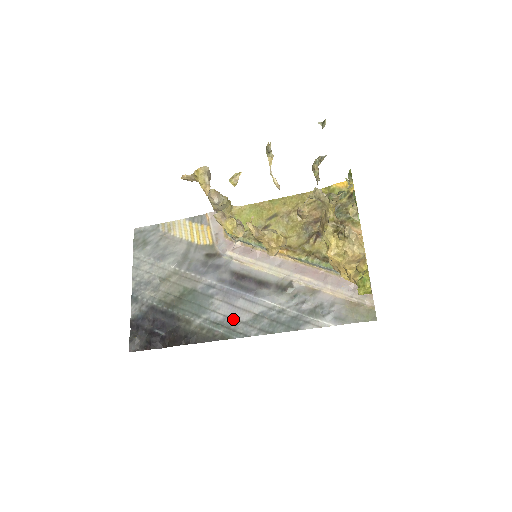
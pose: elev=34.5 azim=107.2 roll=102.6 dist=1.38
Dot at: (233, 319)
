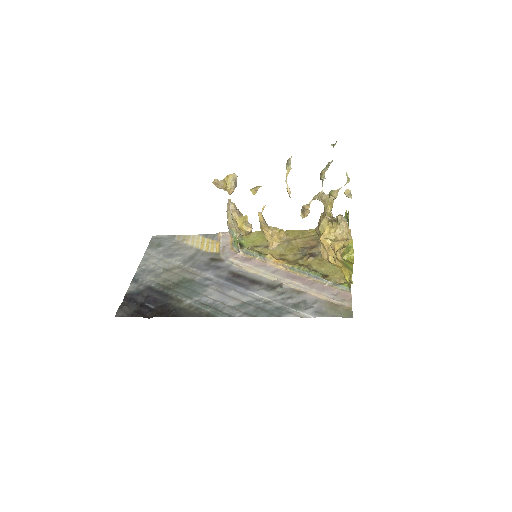
Dot at: (222, 303)
